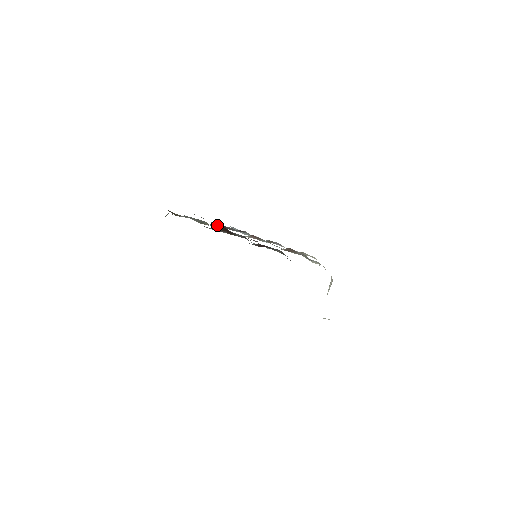
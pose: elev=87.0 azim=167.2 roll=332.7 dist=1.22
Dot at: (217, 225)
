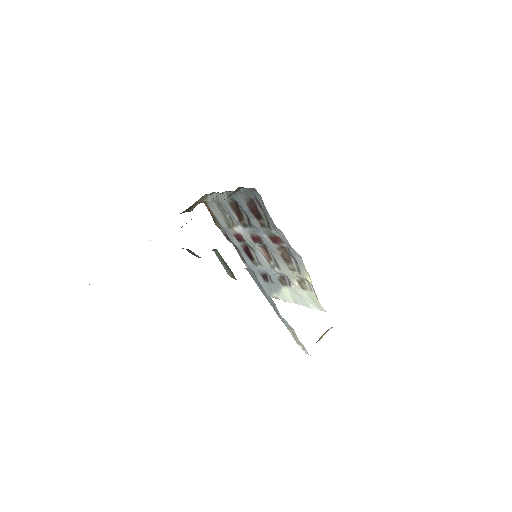
Dot at: (244, 249)
